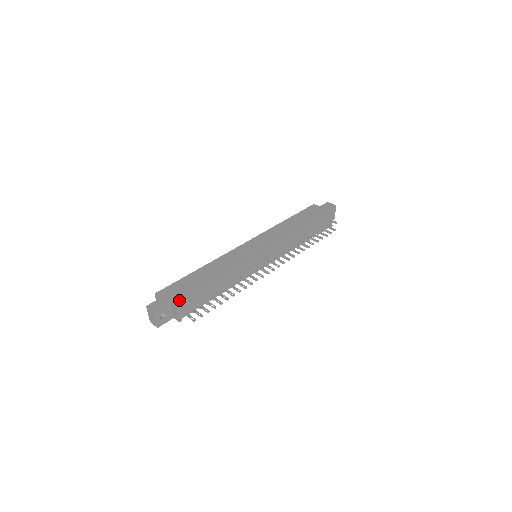
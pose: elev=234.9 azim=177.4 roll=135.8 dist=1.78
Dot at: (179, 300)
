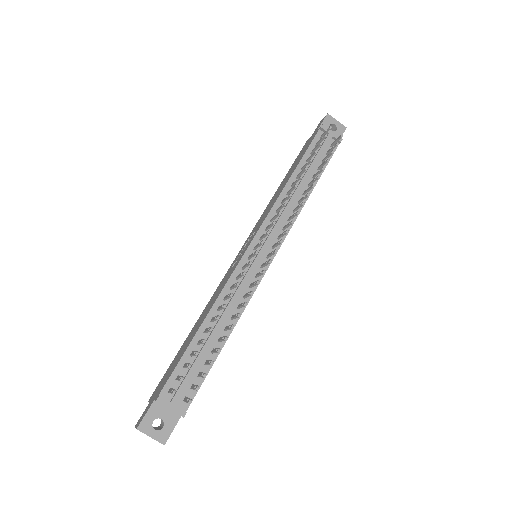
Dot at: (161, 389)
